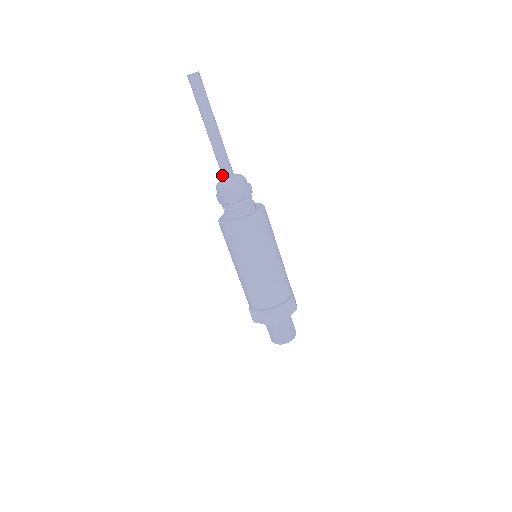
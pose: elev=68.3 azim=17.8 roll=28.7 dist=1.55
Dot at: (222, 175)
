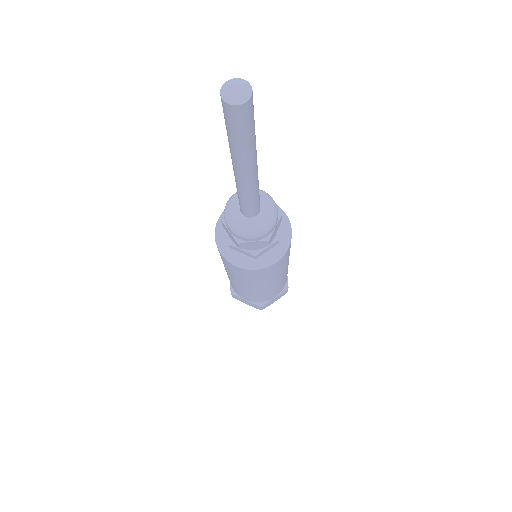
Dot at: (241, 210)
